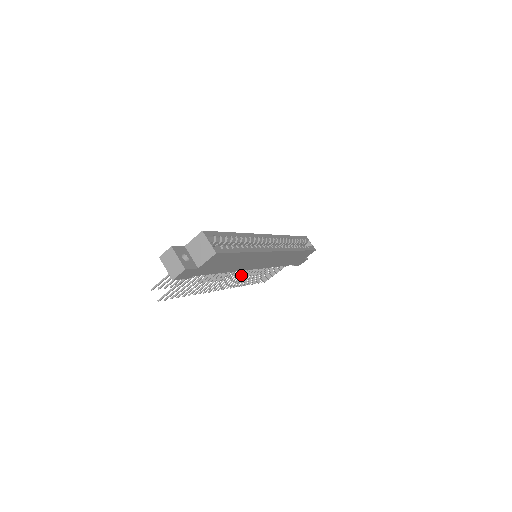
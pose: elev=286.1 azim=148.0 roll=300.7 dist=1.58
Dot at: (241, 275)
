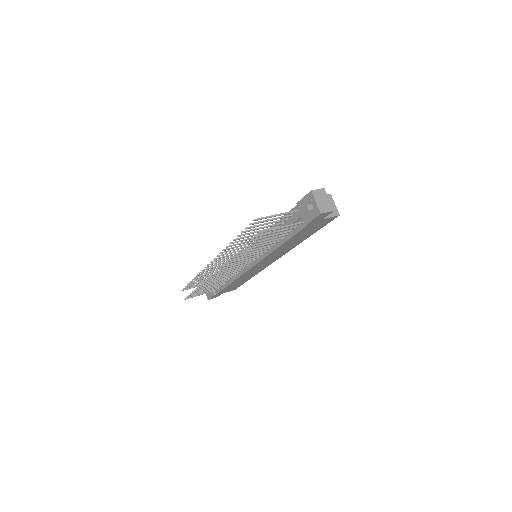
Dot at: (197, 276)
